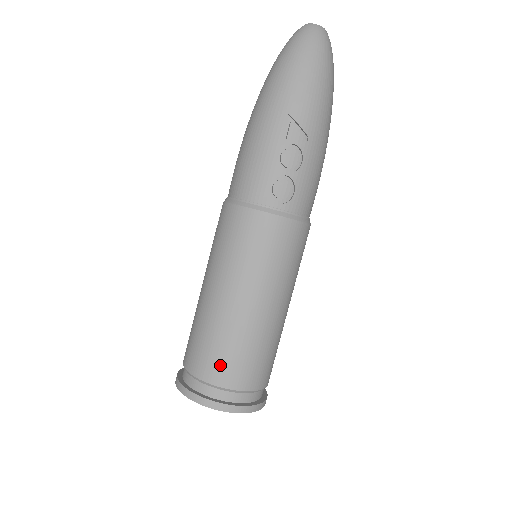
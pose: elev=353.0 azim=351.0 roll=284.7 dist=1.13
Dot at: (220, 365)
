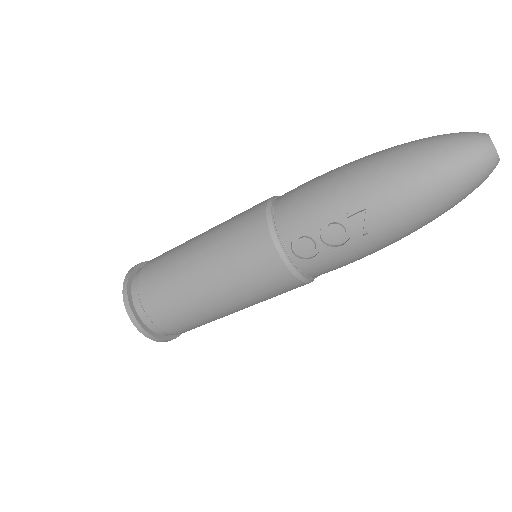
Dot at: (155, 298)
